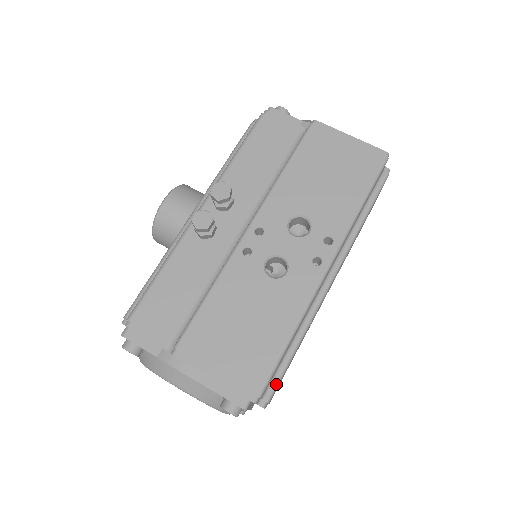
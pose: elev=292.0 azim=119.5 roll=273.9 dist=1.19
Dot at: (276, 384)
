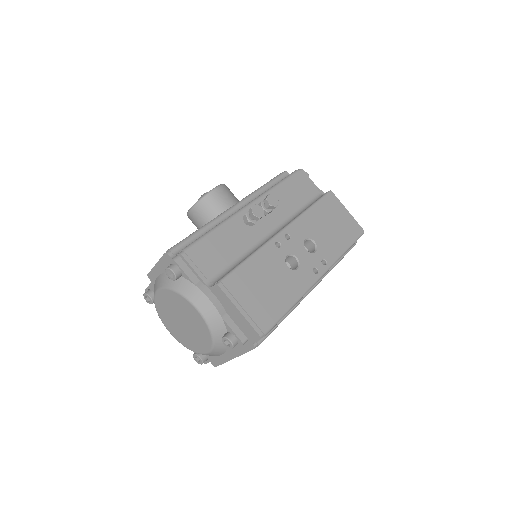
Dot at: (267, 336)
